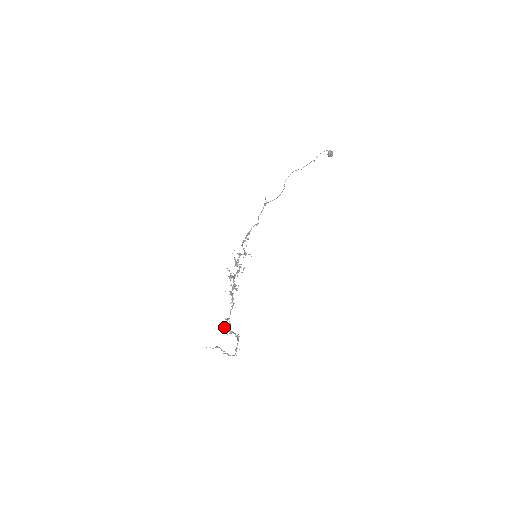
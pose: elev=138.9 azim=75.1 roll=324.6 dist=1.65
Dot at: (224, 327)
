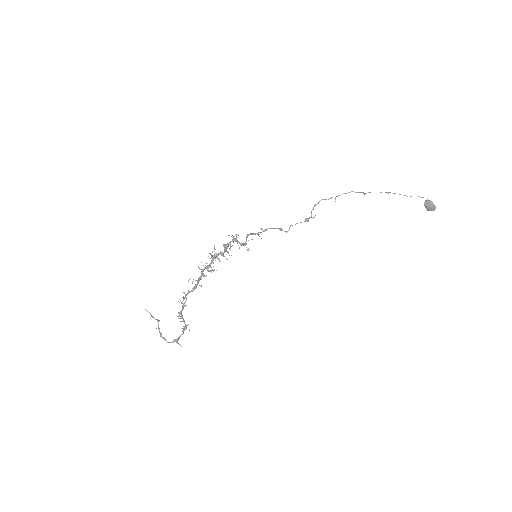
Dot at: occluded
